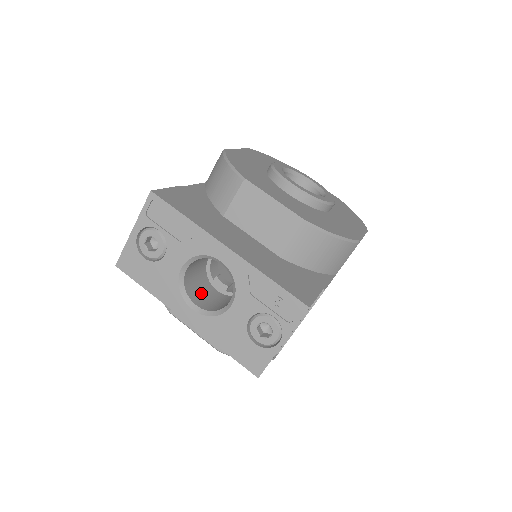
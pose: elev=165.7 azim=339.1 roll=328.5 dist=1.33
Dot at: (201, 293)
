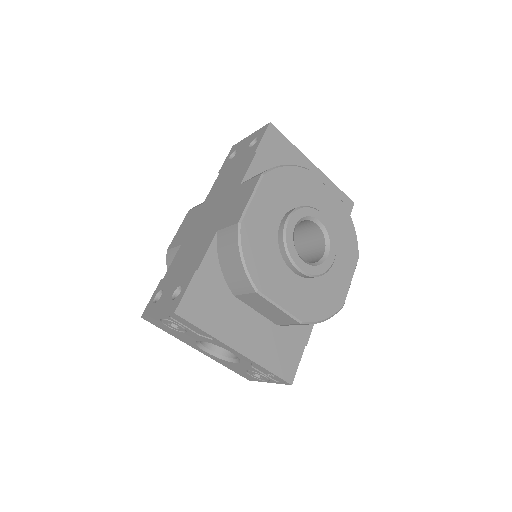
Dot at: occluded
